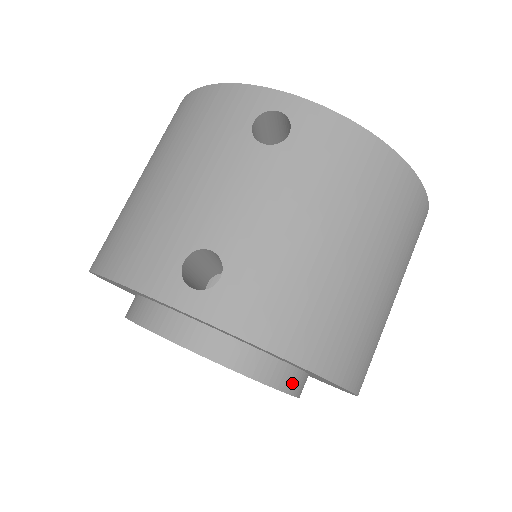
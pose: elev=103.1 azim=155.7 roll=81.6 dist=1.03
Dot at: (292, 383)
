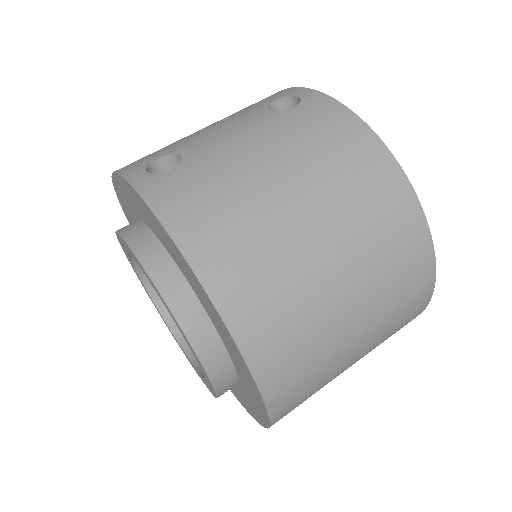
Dot at: (198, 332)
